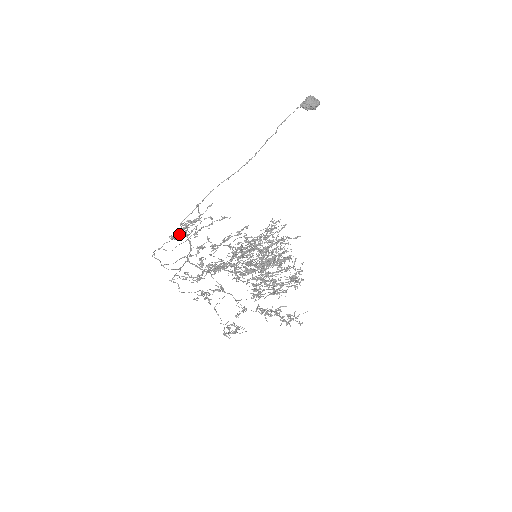
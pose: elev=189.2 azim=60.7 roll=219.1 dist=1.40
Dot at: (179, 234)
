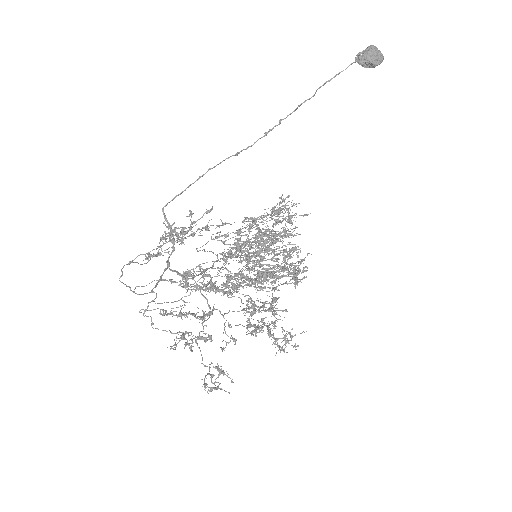
Dot at: (160, 252)
